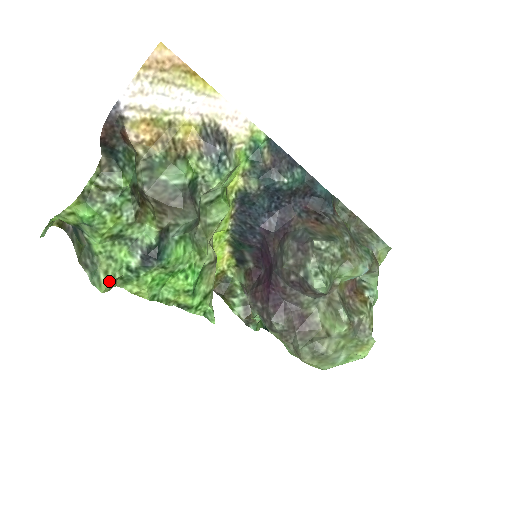
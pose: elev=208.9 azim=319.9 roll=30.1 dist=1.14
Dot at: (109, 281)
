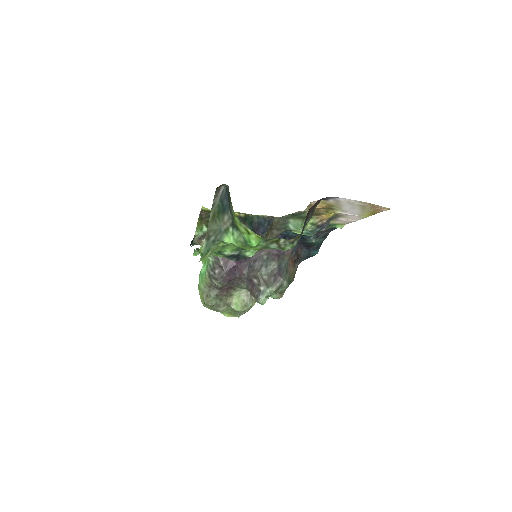
Dot at: occluded
